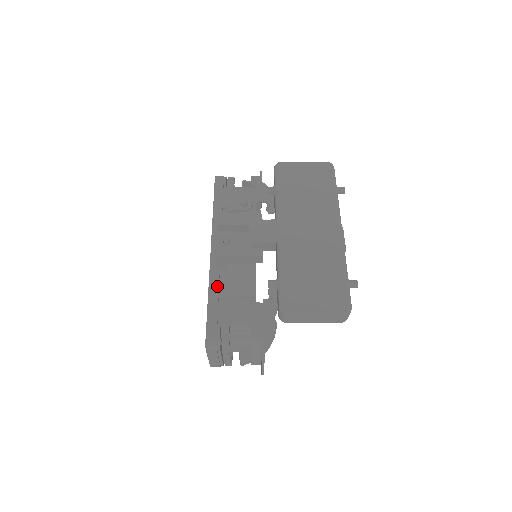
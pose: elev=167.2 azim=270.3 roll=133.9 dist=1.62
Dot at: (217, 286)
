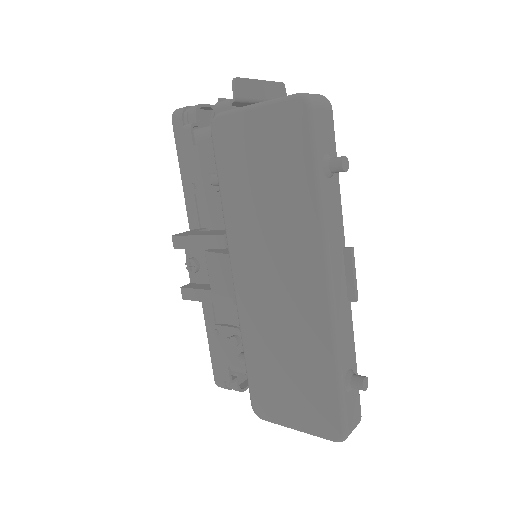
Dot at: (211, 315)
